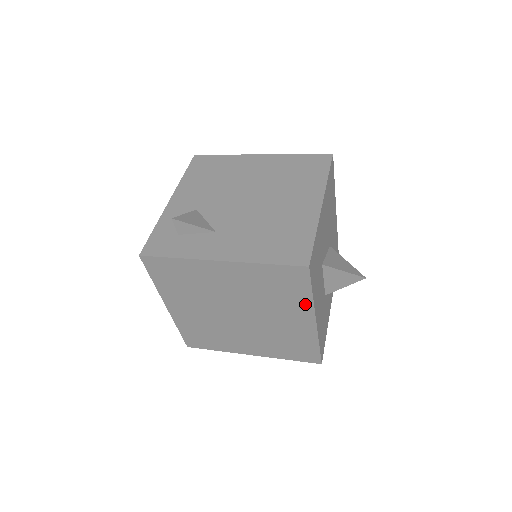
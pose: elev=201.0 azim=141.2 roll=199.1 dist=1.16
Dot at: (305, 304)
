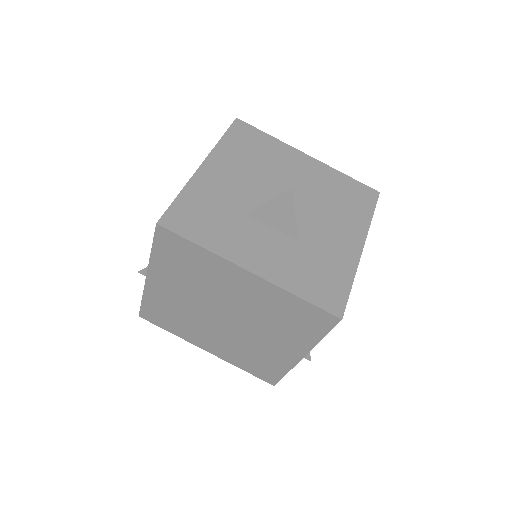
Dot at: (215, 261)
